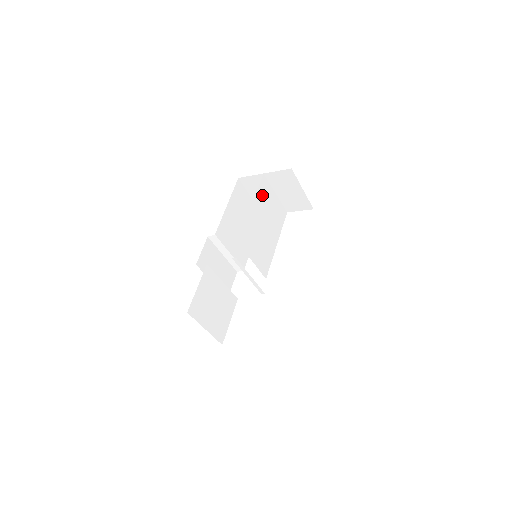
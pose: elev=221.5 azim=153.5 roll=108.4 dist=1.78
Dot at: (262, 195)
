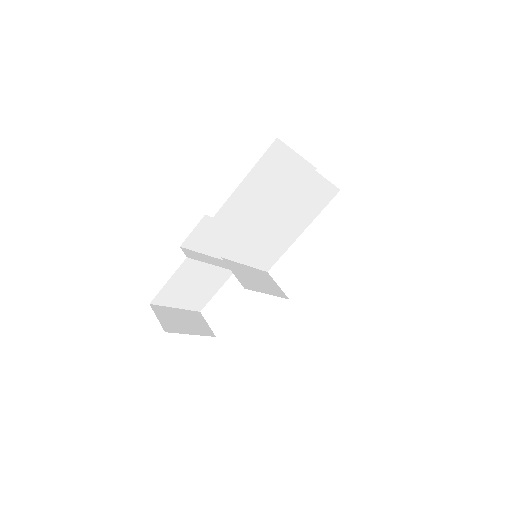
Dot at: (290, 189)
